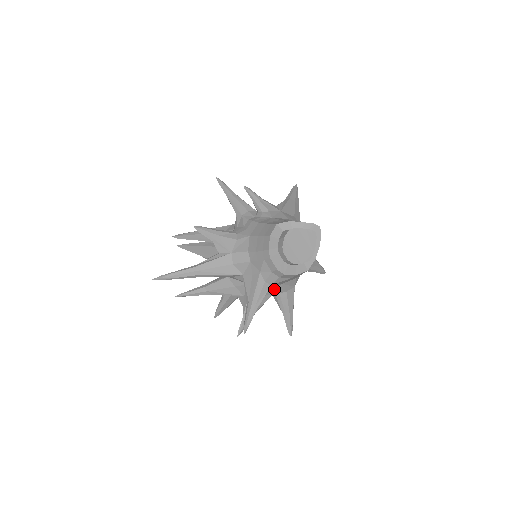
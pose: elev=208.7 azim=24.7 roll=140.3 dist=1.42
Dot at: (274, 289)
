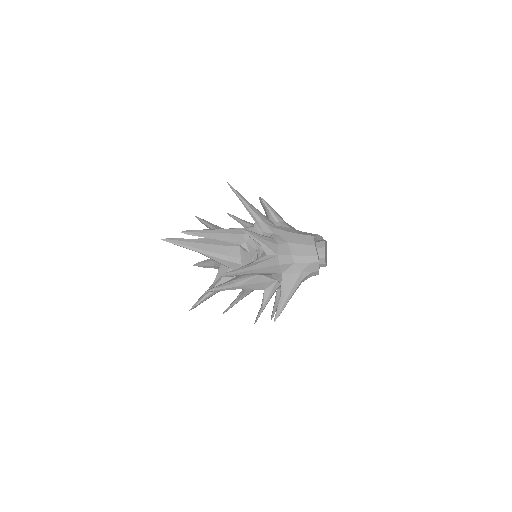
Dot at: occluded
